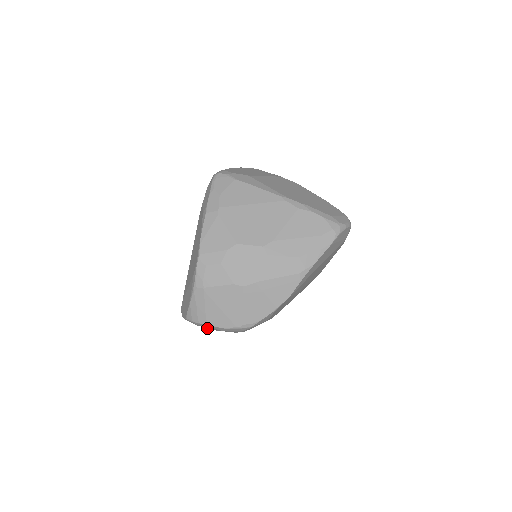
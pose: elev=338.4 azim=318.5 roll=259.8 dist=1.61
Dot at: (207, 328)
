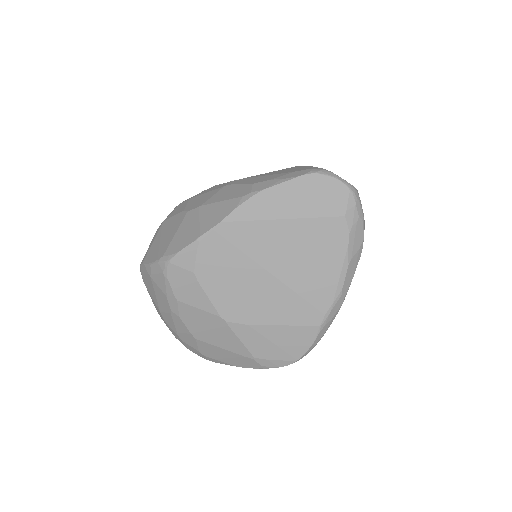
Dot at: (155, 301)
